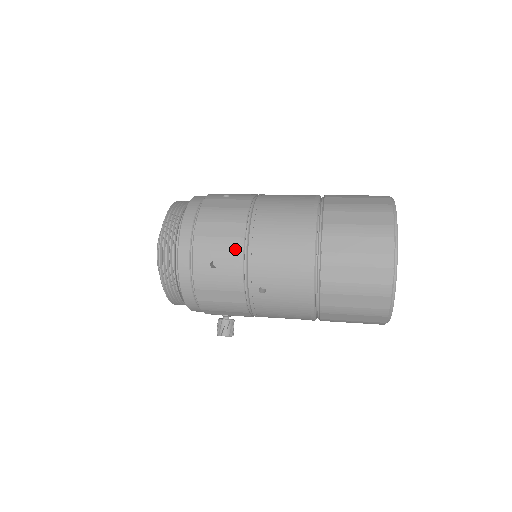
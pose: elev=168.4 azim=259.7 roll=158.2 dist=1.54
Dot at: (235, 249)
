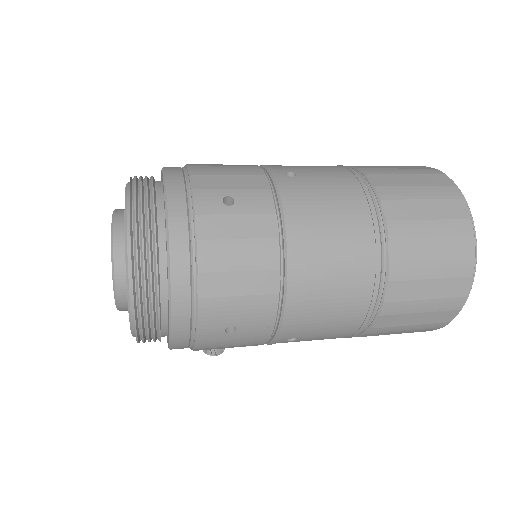
Dot at: (265, 310)
